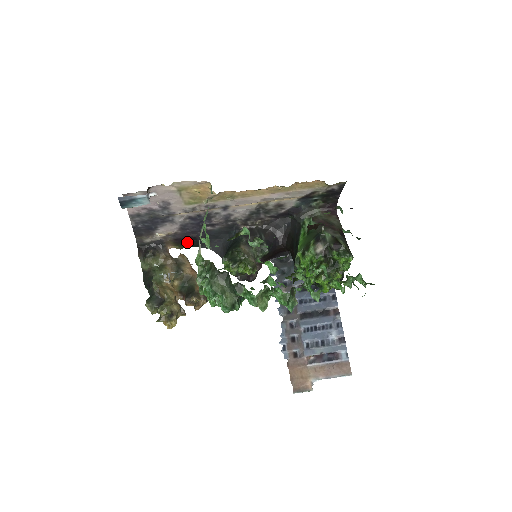
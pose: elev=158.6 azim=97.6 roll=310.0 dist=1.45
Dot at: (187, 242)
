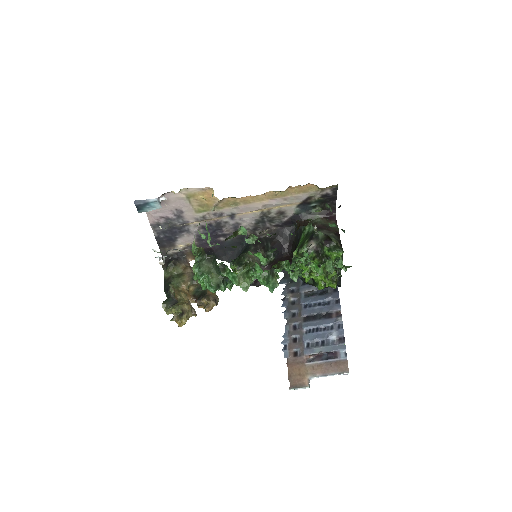
Dot at: occluded
